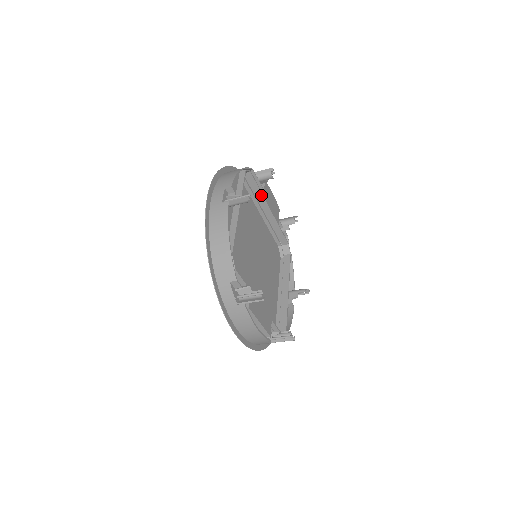
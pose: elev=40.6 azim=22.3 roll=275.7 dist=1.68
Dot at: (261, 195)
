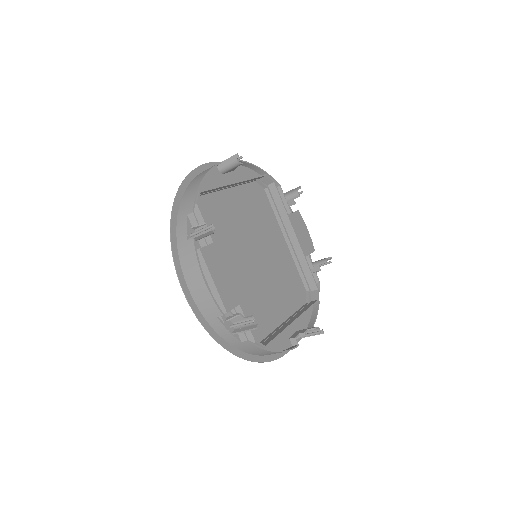
Dot at: (285, 213)
